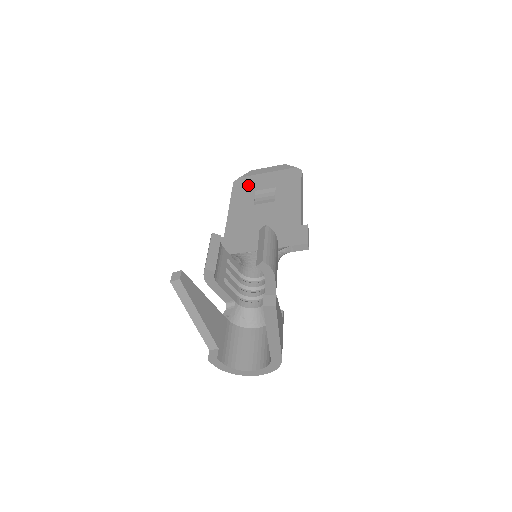
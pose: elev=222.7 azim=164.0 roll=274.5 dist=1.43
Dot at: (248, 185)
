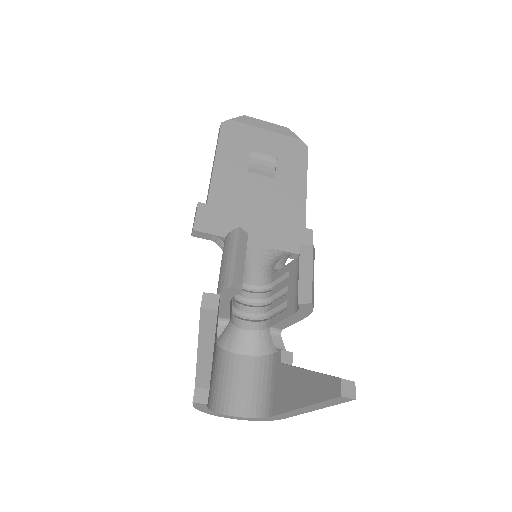
Dot at: (241, 137)
